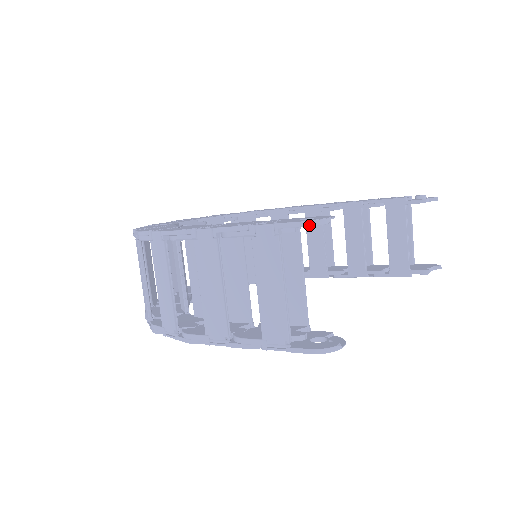
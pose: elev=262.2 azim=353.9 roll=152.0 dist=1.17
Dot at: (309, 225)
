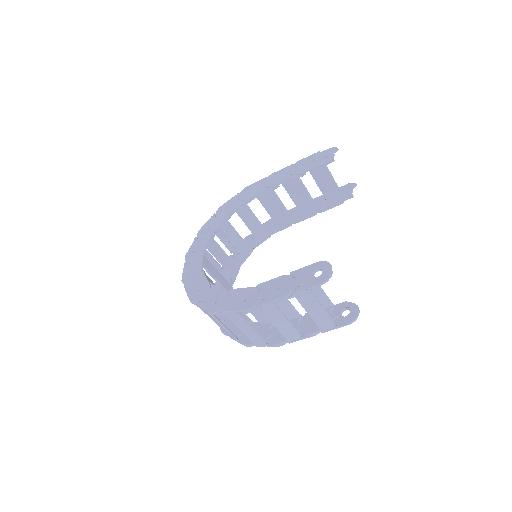
Dot at: occluded
